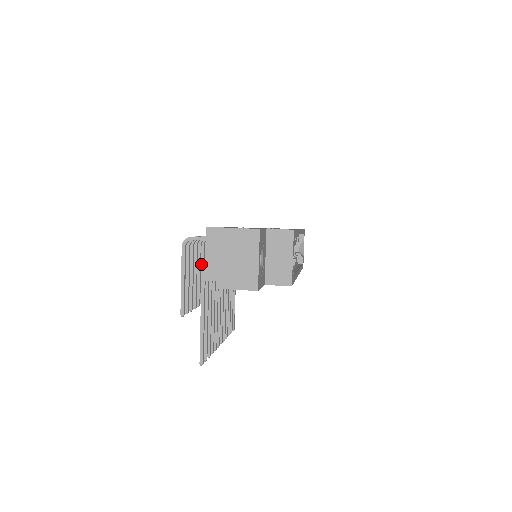
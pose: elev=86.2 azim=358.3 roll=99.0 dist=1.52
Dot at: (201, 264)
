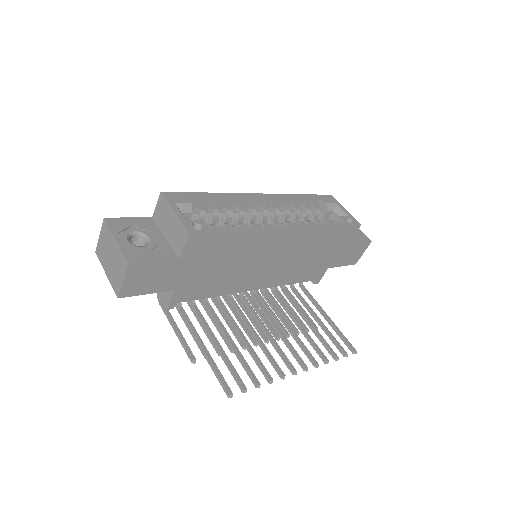
Dot at: (231, 310)
